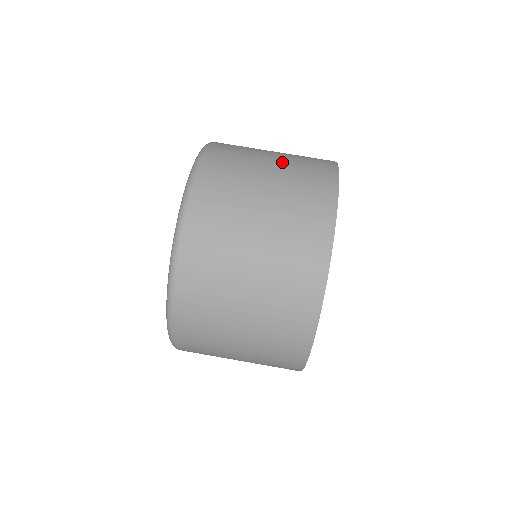
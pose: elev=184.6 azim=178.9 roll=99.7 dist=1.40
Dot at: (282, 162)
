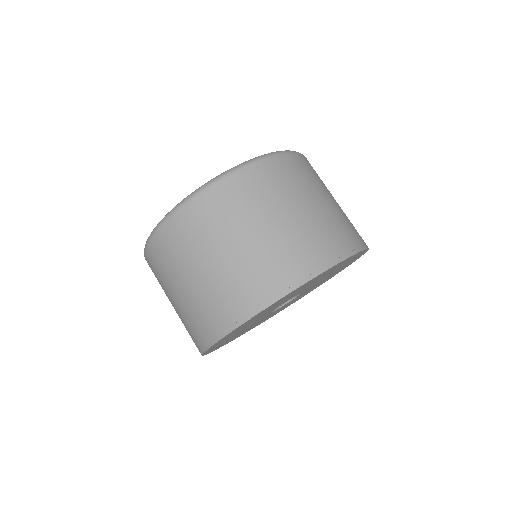
Dot at: (234, 260)
